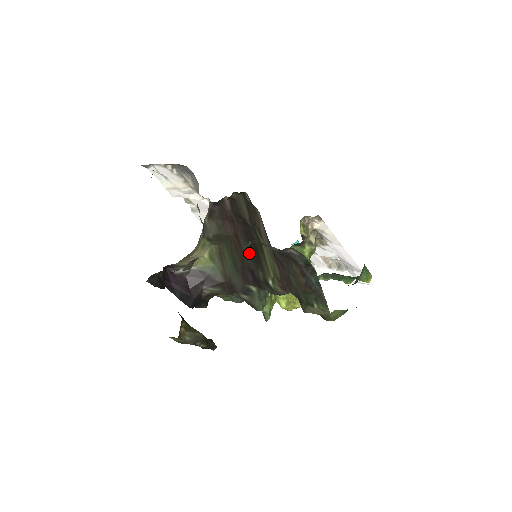
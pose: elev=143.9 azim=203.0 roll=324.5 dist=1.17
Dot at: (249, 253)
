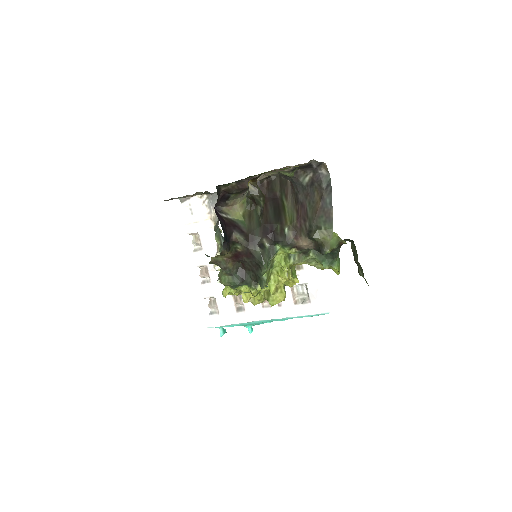
Dot at: (273, 214)
